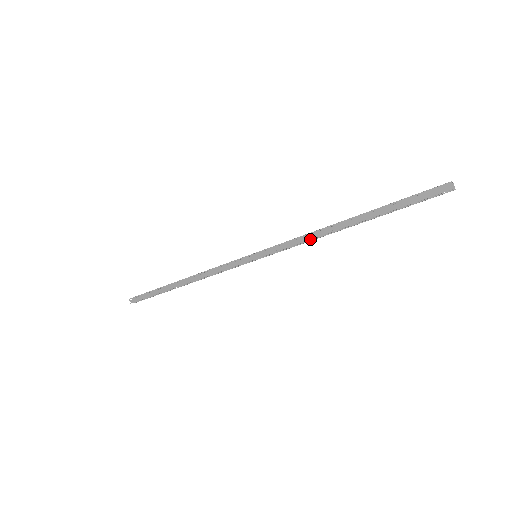
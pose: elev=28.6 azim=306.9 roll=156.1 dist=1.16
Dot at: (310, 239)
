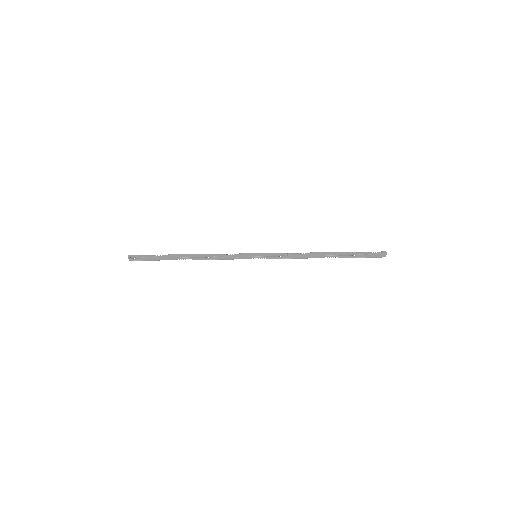
Dot at: (299, 255)
